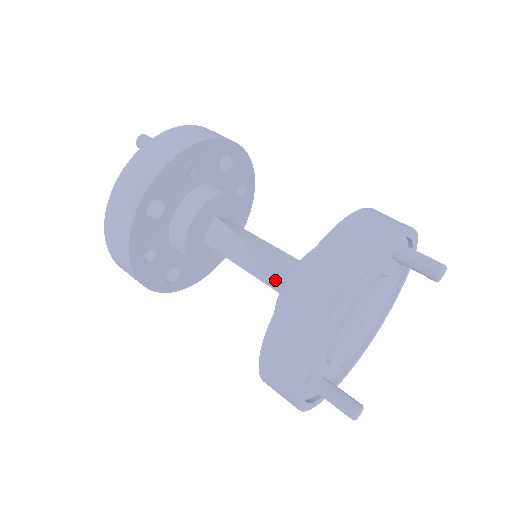
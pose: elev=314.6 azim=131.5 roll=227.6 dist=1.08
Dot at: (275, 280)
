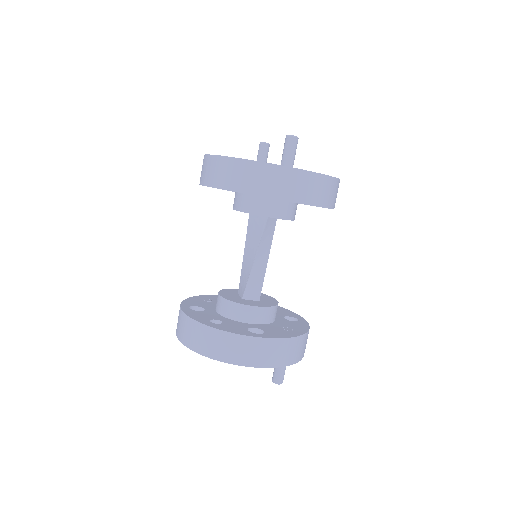
Dot at: (243, 279)
